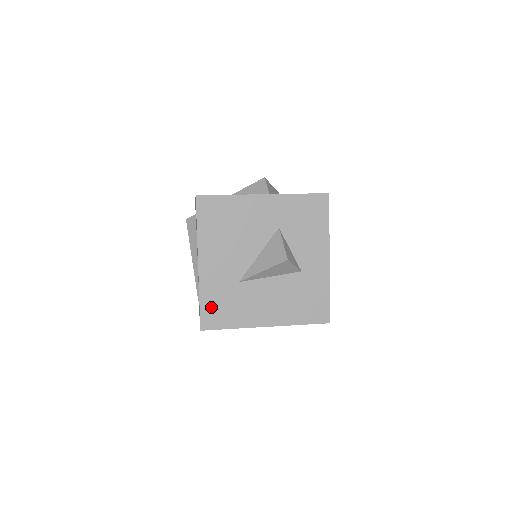
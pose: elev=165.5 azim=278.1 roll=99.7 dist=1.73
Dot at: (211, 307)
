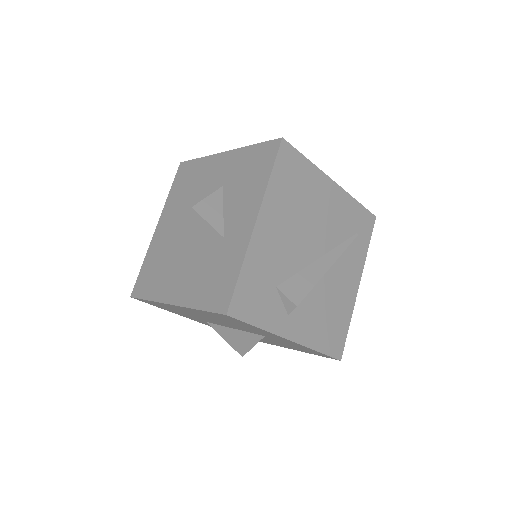
Dot at: (146, 273)
